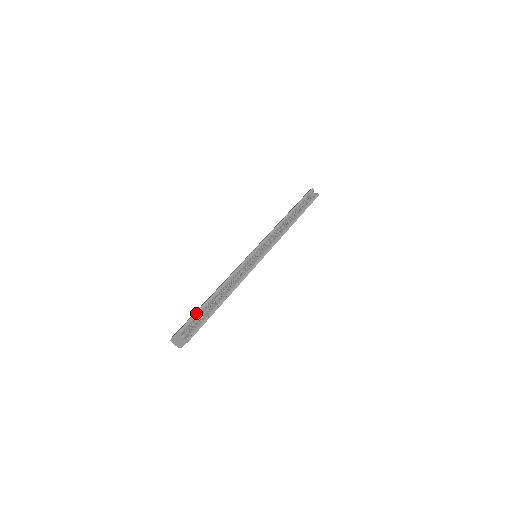
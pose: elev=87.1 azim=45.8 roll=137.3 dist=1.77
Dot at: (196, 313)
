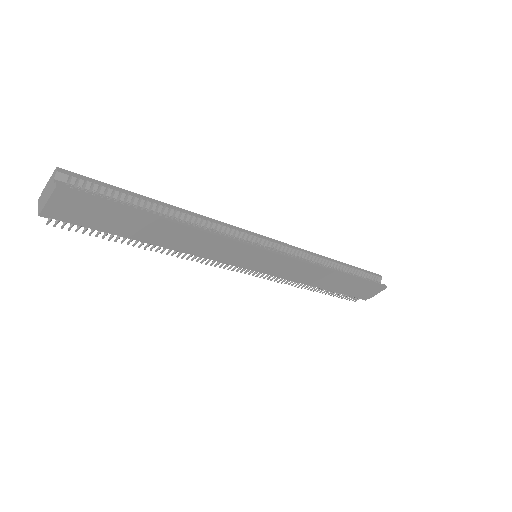
Dot at: (108, 185)
